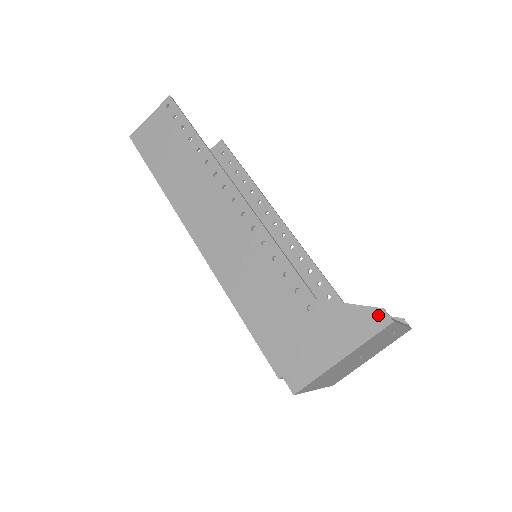
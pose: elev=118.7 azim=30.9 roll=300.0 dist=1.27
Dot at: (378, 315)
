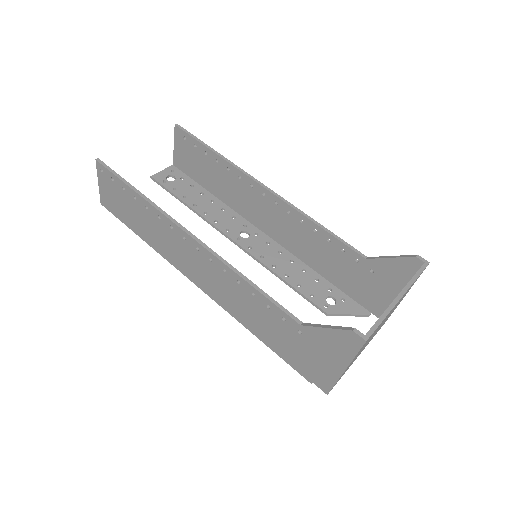
Dot at: (352, 336)
